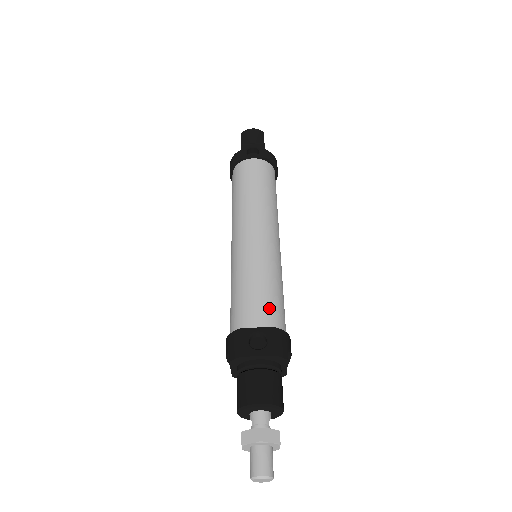
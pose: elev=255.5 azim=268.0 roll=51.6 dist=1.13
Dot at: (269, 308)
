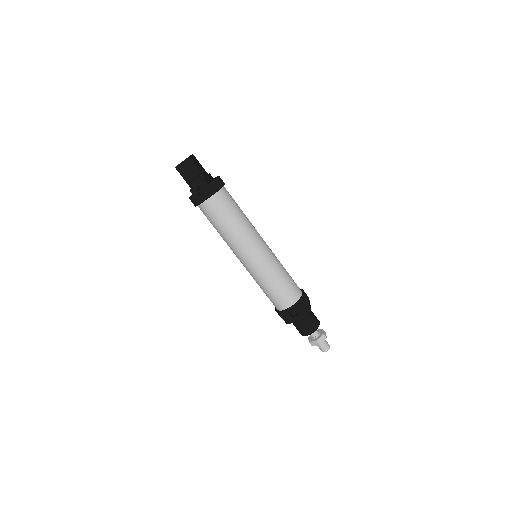
Dot at: (288, 294)
